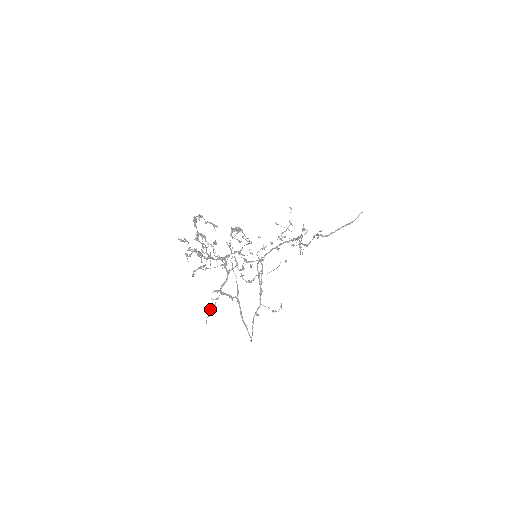
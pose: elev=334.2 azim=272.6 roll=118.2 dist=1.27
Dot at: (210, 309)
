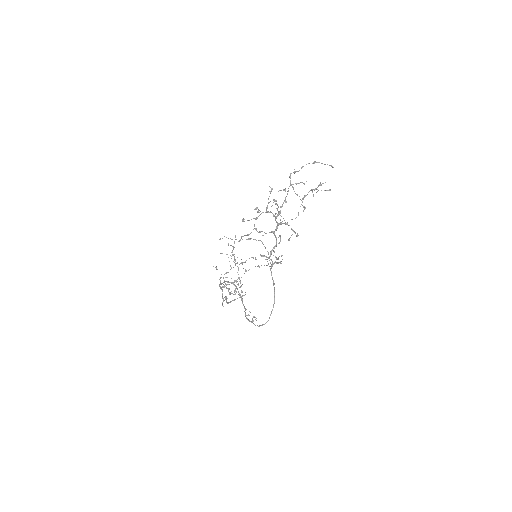
Dot at: occluded
